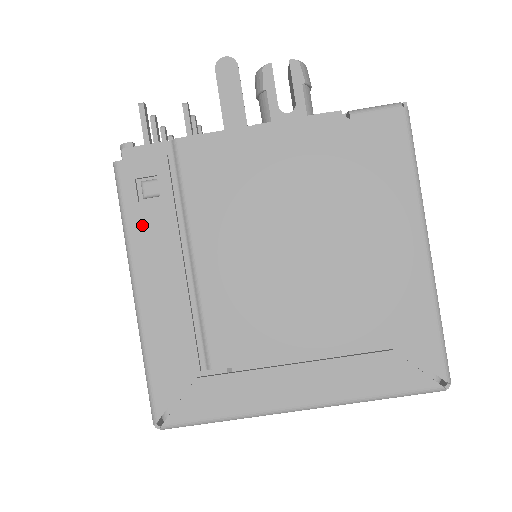
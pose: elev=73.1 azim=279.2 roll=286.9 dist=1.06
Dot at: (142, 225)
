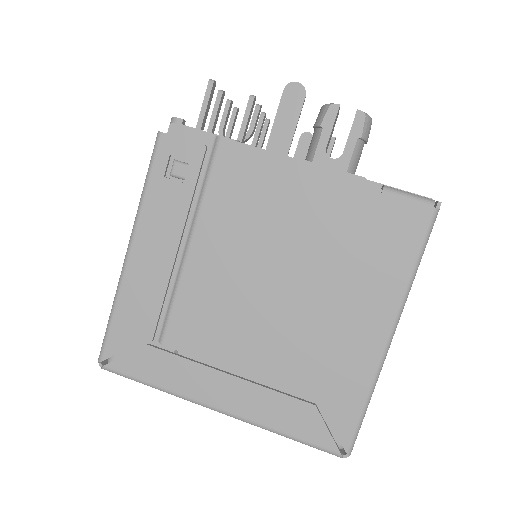
Dot at: (158, 198)
